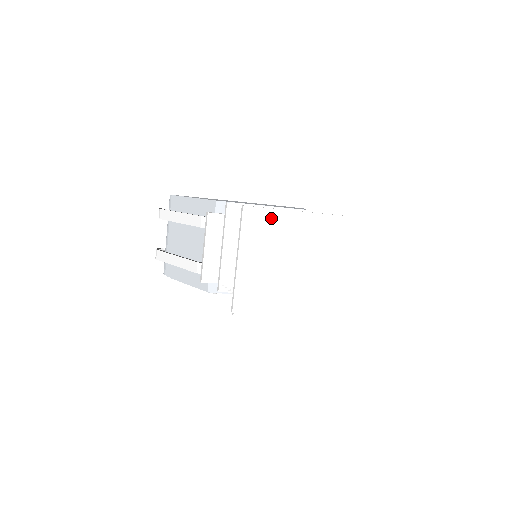
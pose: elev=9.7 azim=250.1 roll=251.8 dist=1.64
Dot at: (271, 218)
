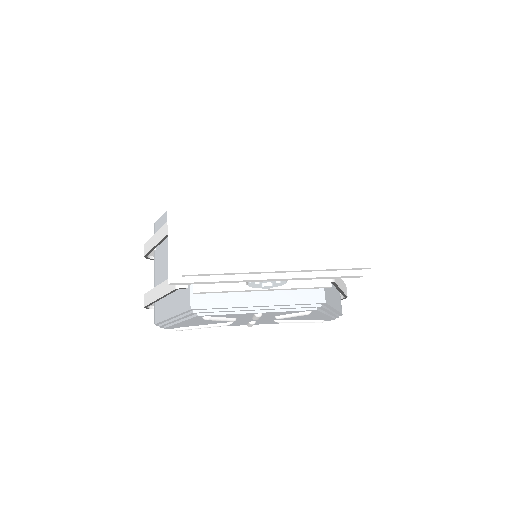
Dot at: (224, 135)
